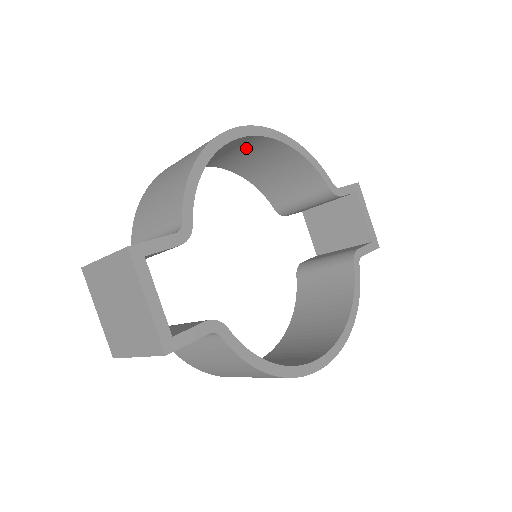
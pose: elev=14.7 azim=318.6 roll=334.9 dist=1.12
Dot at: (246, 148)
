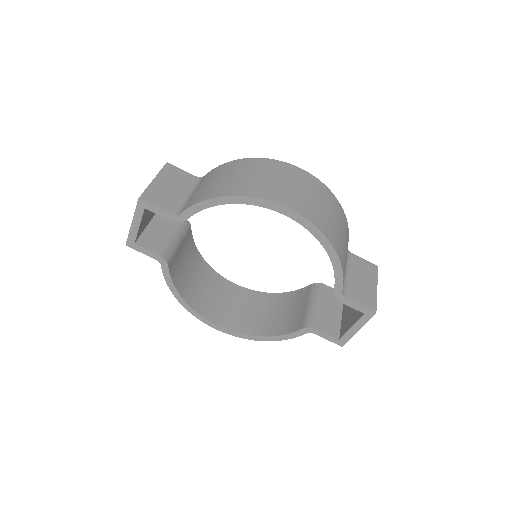
Dot at: occluded
